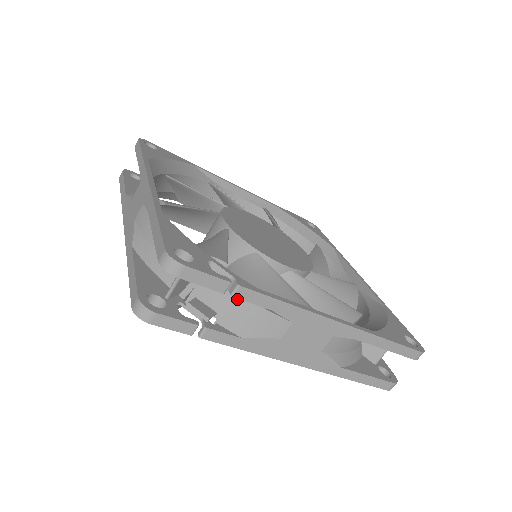
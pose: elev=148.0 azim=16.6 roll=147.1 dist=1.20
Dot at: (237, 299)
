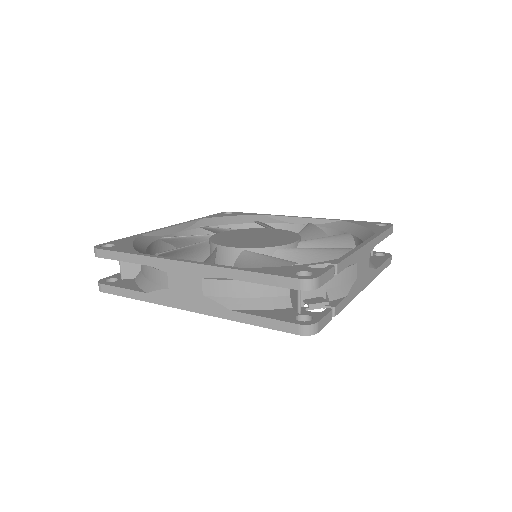
Dot at: occluded
